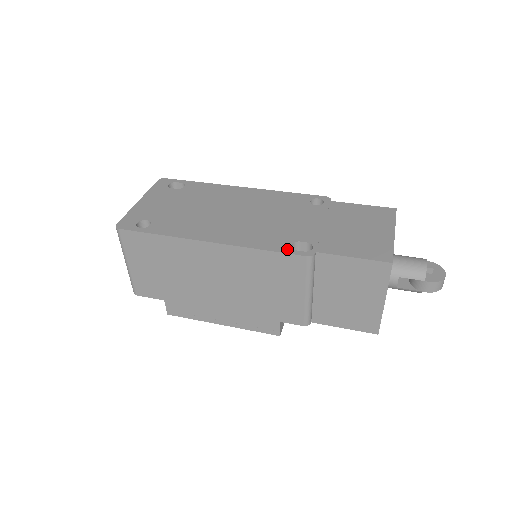
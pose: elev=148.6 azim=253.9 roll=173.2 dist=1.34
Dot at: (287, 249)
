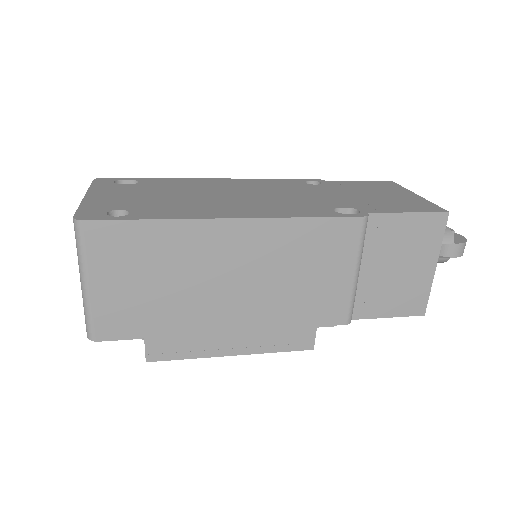
Dot at: (335, 214)
